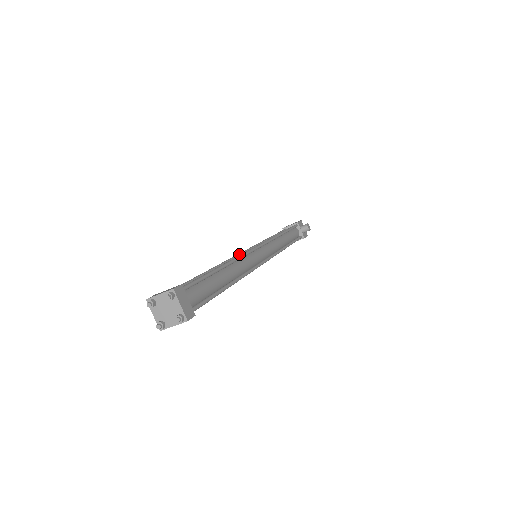
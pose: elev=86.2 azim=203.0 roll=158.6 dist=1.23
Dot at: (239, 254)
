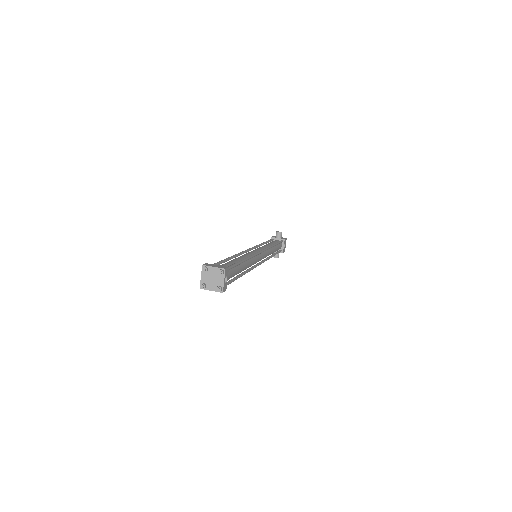
Dot at: occluded
